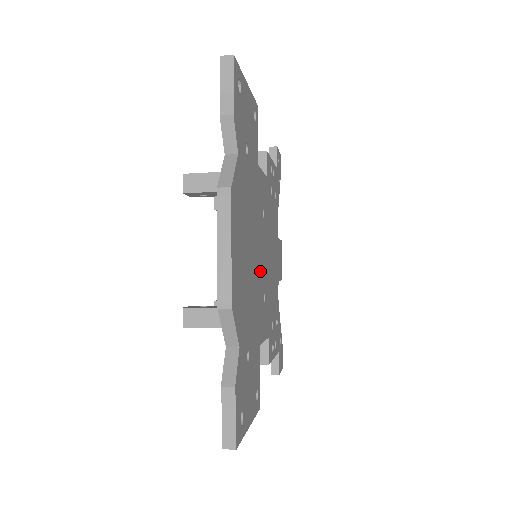
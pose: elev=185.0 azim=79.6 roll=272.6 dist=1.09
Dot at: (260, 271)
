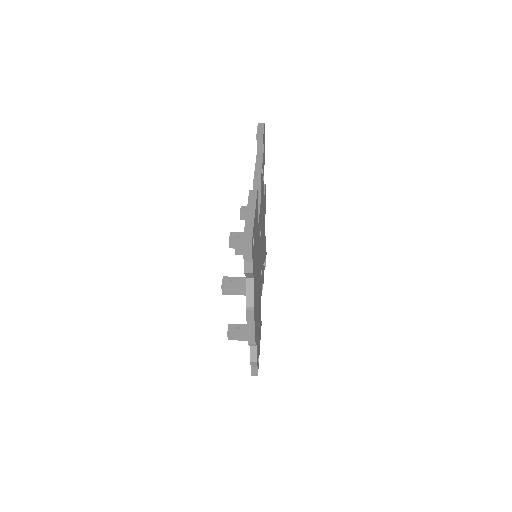
Dot at: (260, 271)
